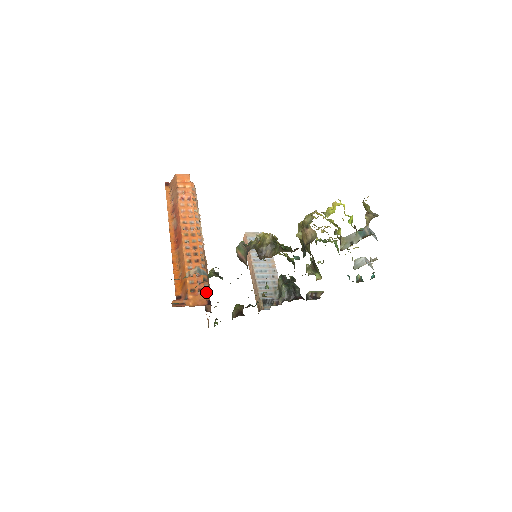
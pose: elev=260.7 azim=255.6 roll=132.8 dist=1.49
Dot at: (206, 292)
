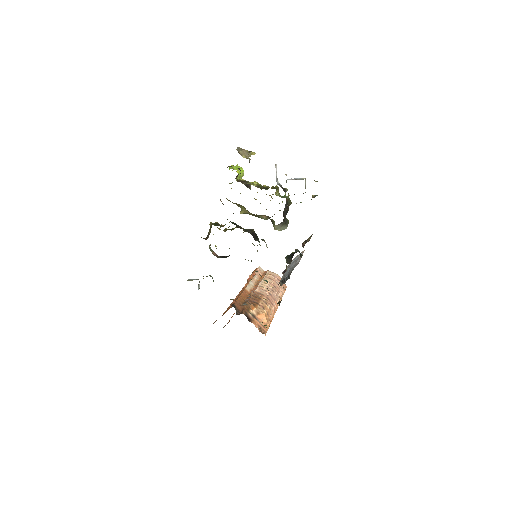
Dot at: (242, 307)
